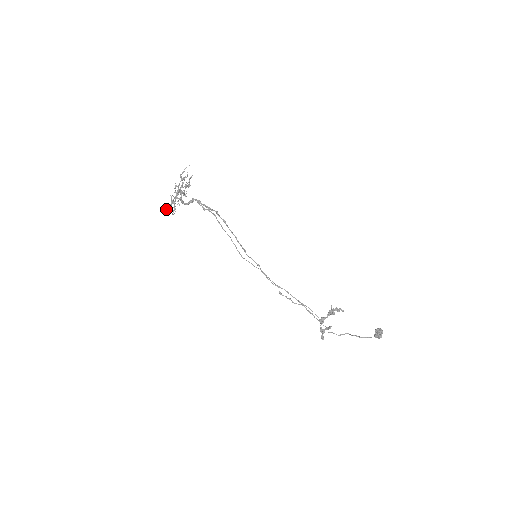
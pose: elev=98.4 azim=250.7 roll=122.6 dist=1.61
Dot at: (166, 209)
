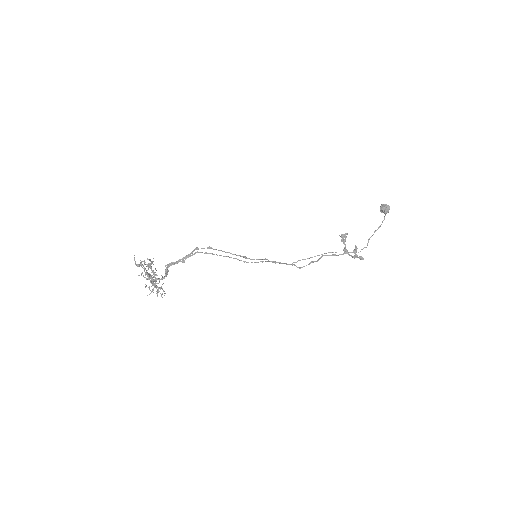
Dot at: occluded
